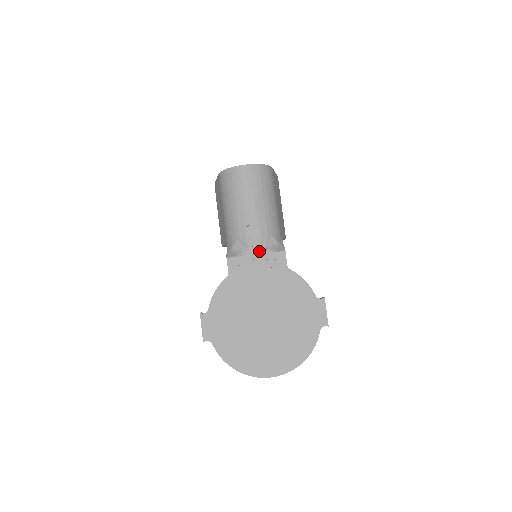
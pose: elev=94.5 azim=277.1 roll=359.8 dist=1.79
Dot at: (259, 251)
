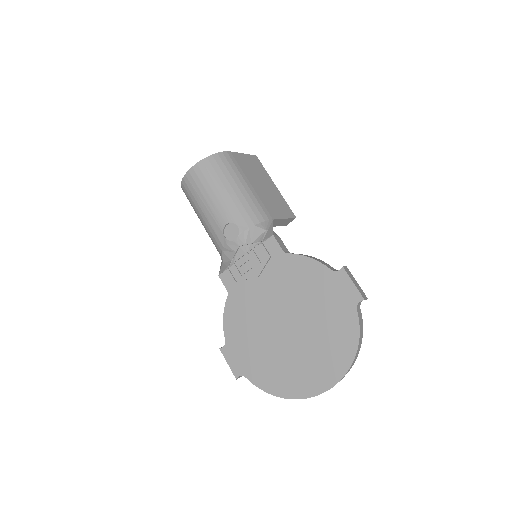
Dot at: (246, 250)
